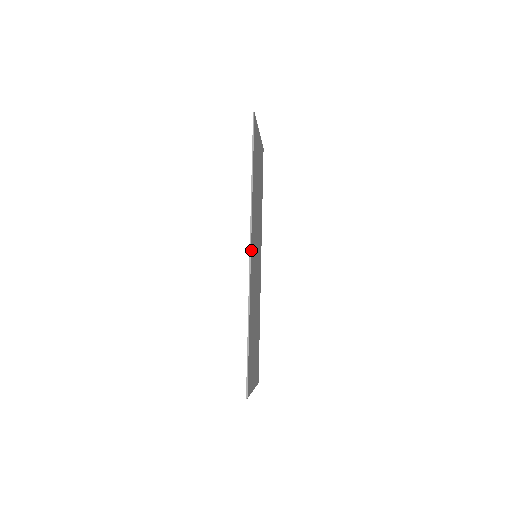
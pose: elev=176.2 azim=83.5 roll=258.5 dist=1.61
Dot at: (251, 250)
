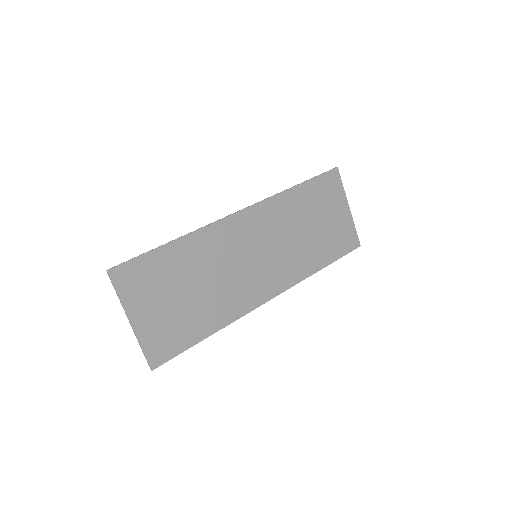
Dot at: (241, 214)
